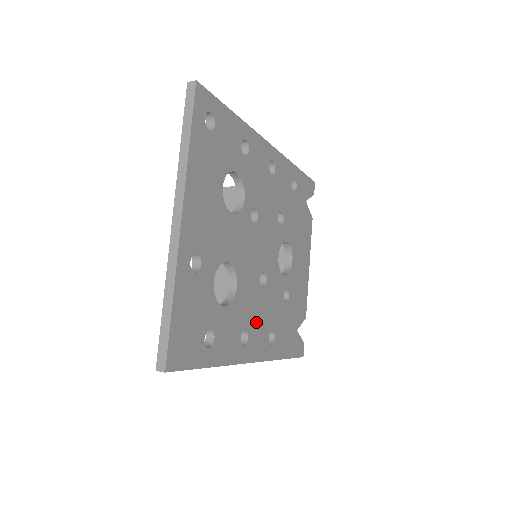
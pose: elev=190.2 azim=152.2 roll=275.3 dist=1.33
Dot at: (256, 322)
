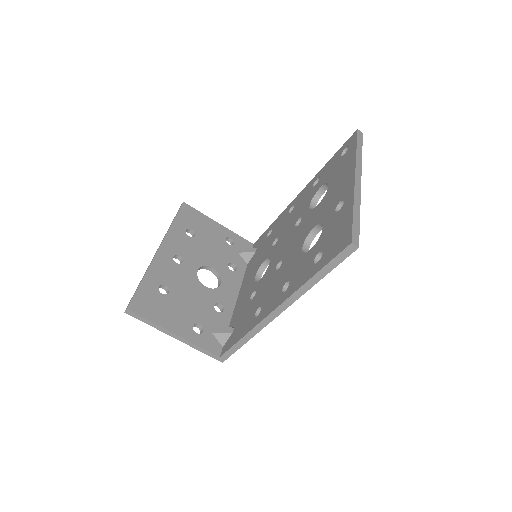
Dot at: occluded
